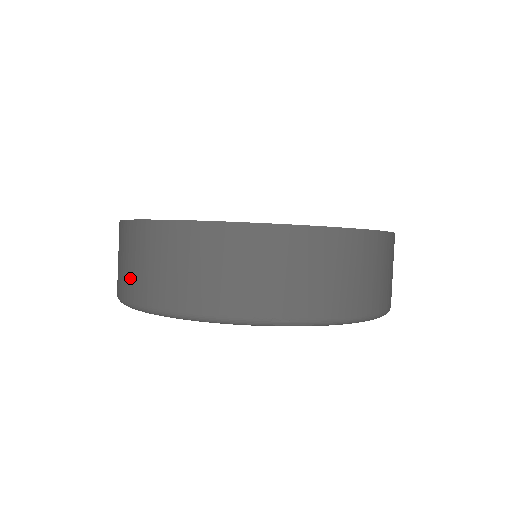
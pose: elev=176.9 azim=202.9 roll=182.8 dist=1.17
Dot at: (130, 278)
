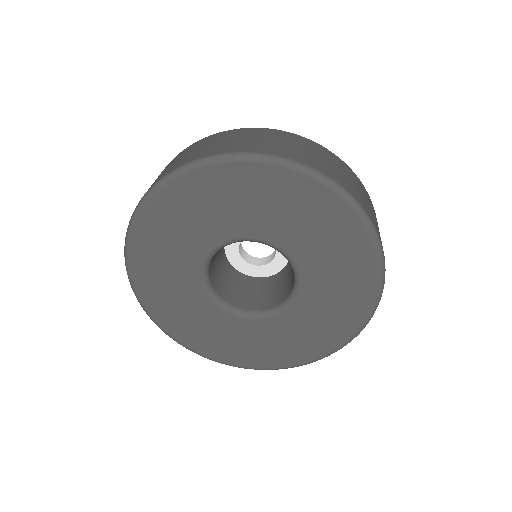
Dot at: (171, 167)
